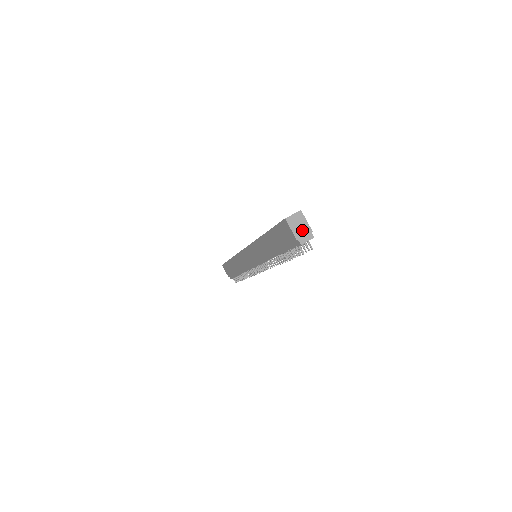
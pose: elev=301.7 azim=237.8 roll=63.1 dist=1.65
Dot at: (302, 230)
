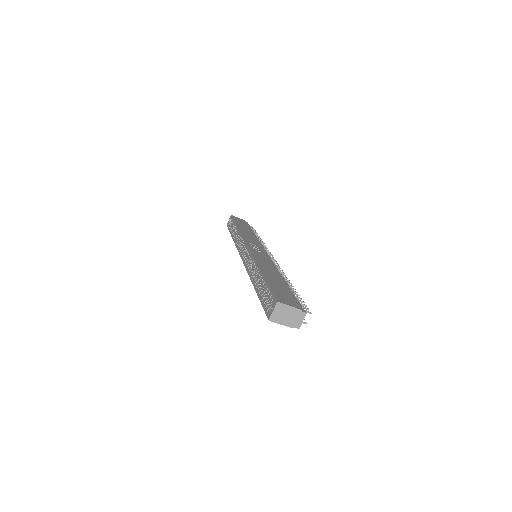
Dot at: (291, 317)
